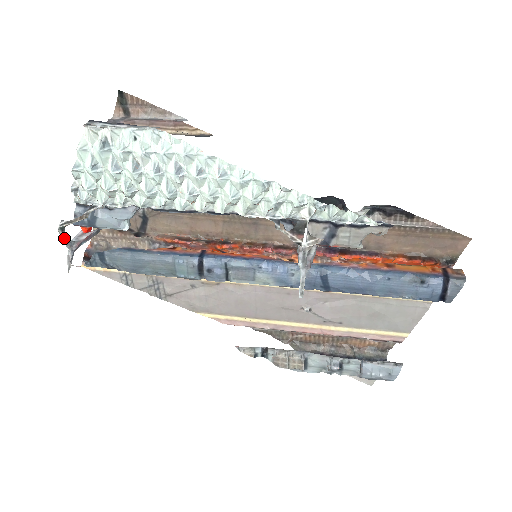
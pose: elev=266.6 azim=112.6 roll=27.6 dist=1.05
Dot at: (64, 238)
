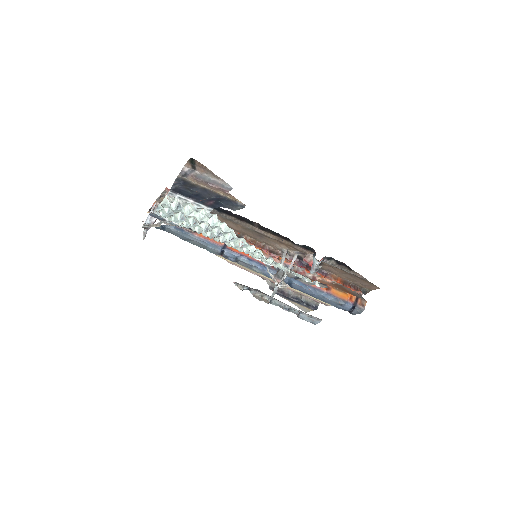
Dot at: (144, 228)
